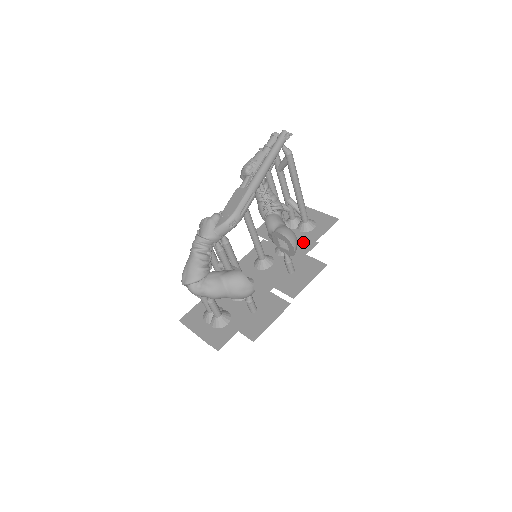
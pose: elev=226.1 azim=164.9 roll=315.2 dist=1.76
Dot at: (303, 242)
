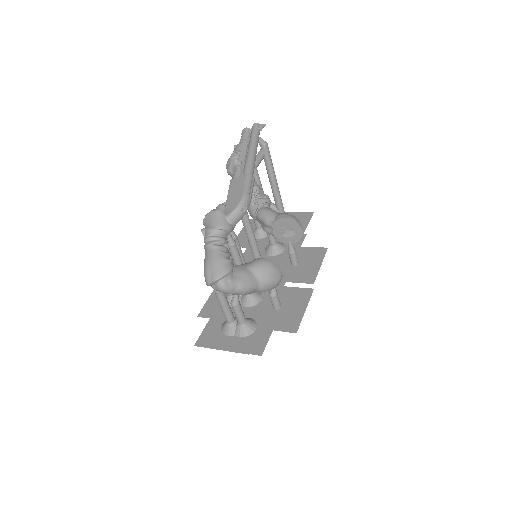
Dot at: occluded
